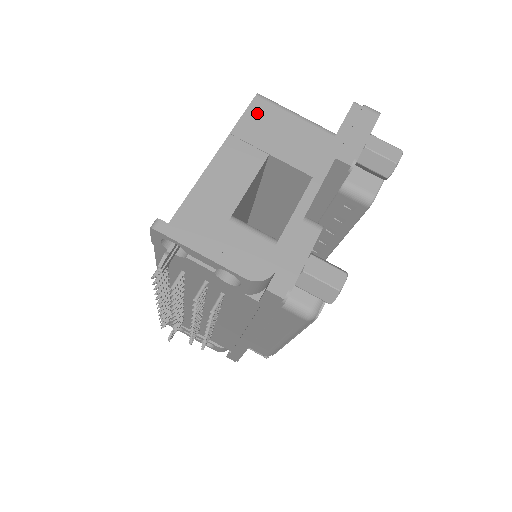
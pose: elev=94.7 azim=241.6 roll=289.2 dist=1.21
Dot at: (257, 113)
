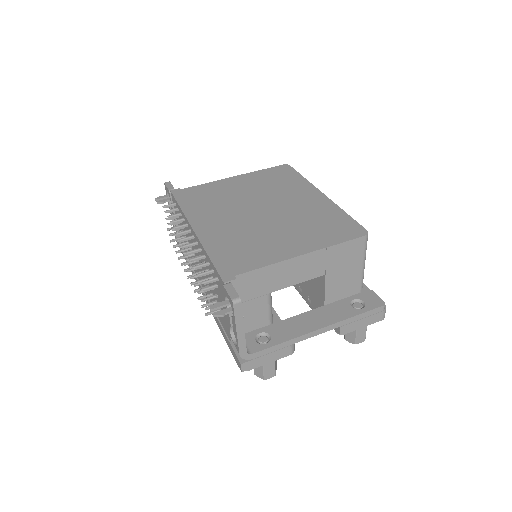
Dot at: (352, 247)
